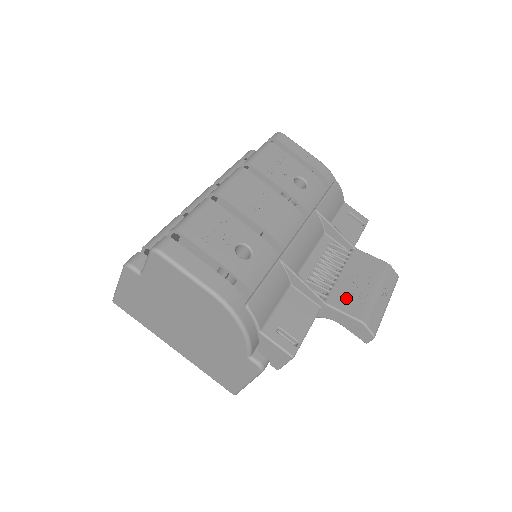
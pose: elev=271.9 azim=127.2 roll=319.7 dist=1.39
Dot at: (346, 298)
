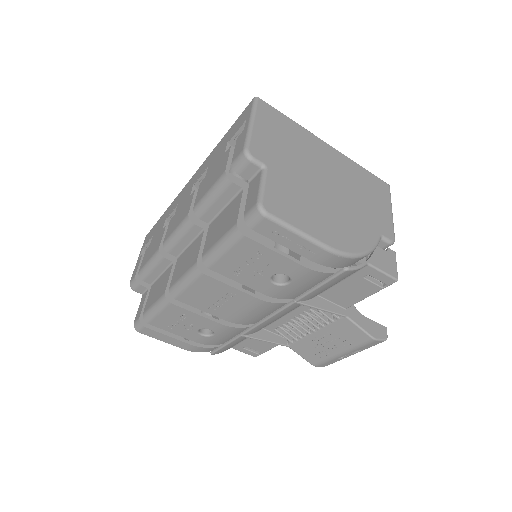
Dot at: (308, 350)
